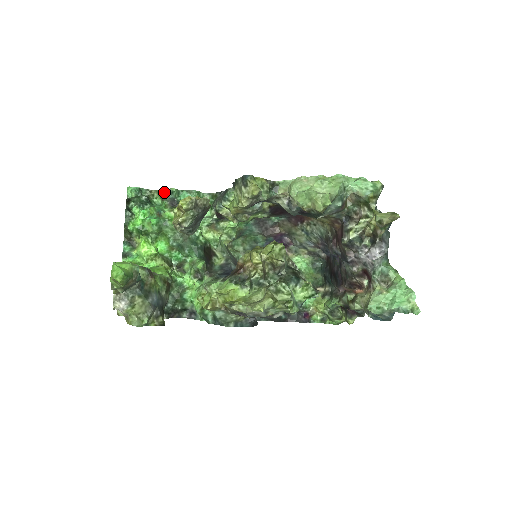
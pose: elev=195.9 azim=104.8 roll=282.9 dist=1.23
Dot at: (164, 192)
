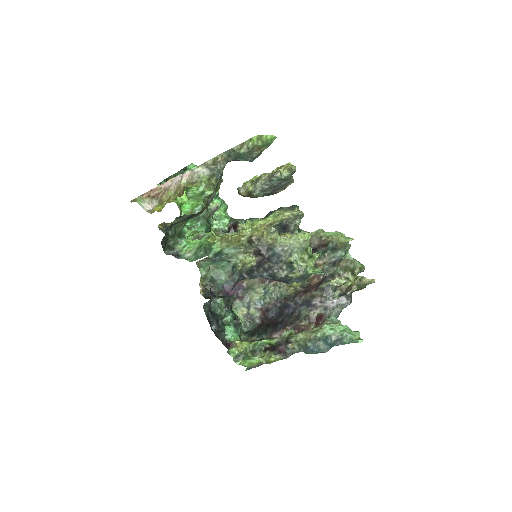
Dot at: occluded
